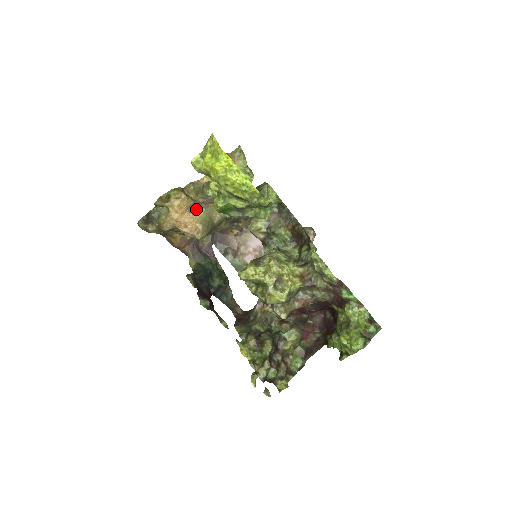
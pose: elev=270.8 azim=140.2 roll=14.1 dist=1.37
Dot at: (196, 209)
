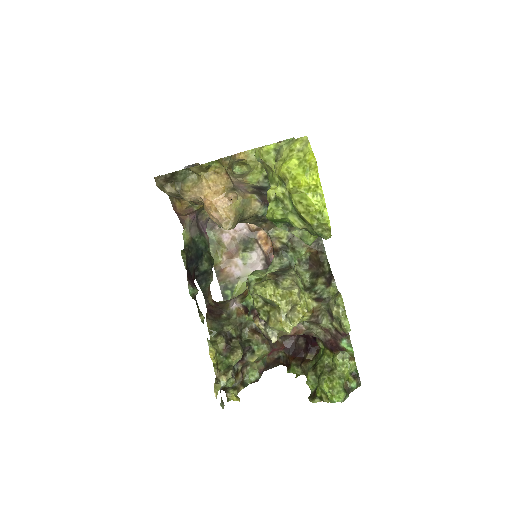
Dot at: (236, 197)
